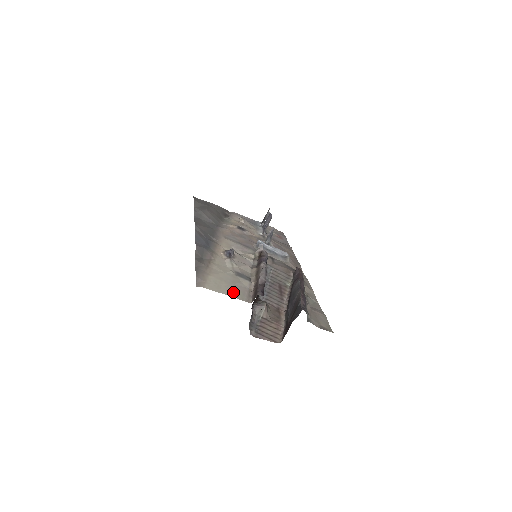
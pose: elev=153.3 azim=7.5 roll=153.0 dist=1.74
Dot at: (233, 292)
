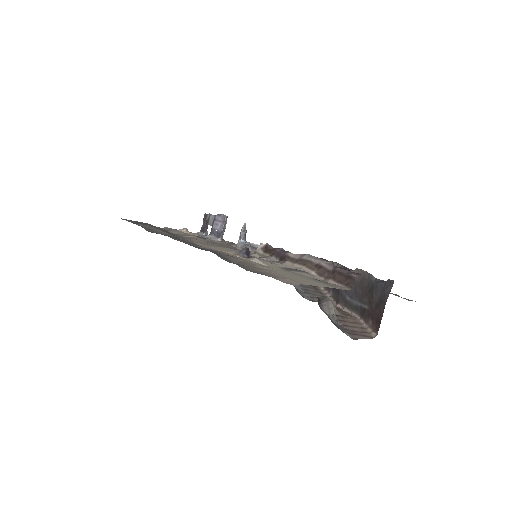
Dot at: (322, 284)
